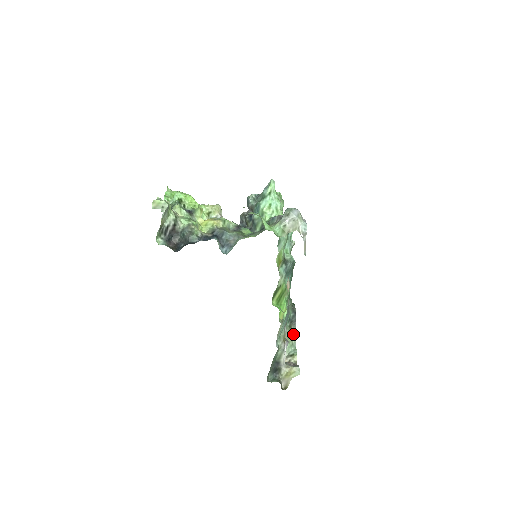
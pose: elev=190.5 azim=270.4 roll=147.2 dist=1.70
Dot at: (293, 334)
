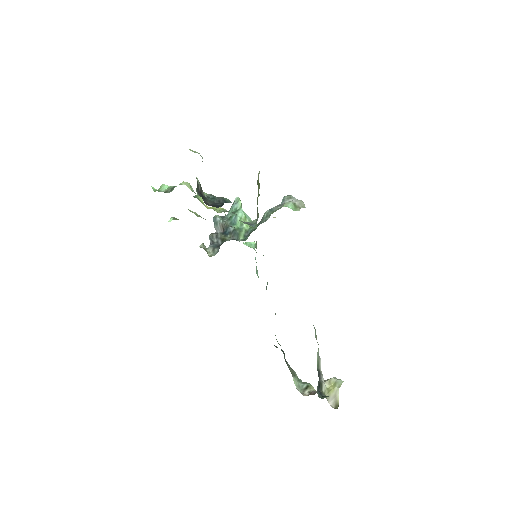
Dot at: (291, 370)
